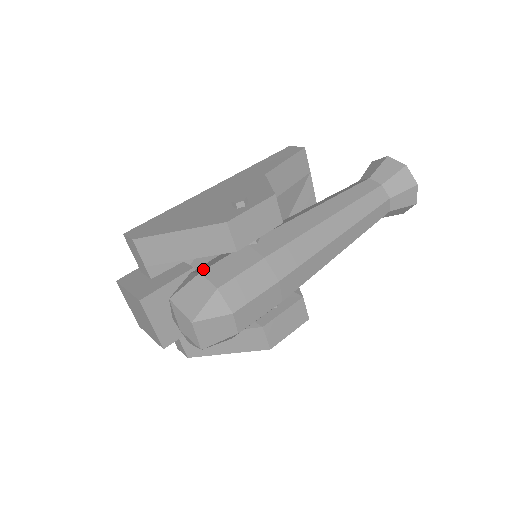
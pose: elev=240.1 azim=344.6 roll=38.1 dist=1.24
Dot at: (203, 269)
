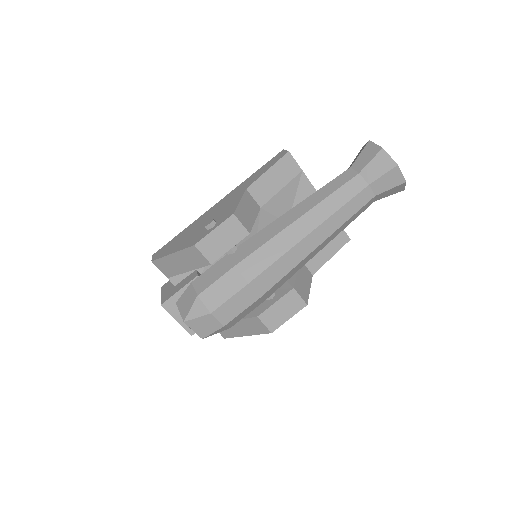
Dot at: (195, 279)
